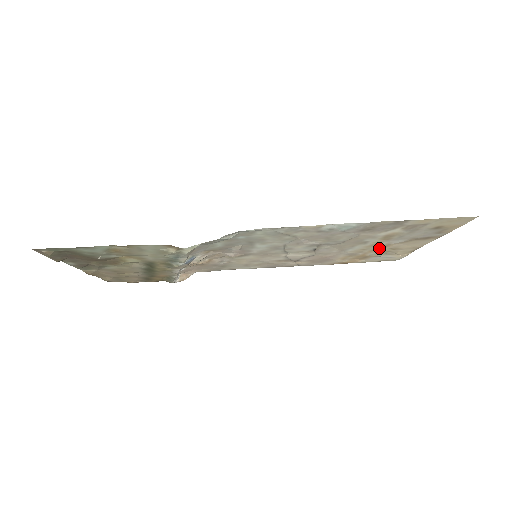
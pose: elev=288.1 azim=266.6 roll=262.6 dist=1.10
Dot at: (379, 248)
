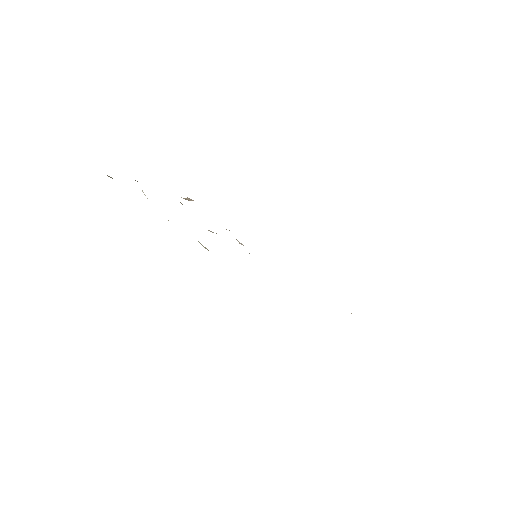
Dot at: occluded
